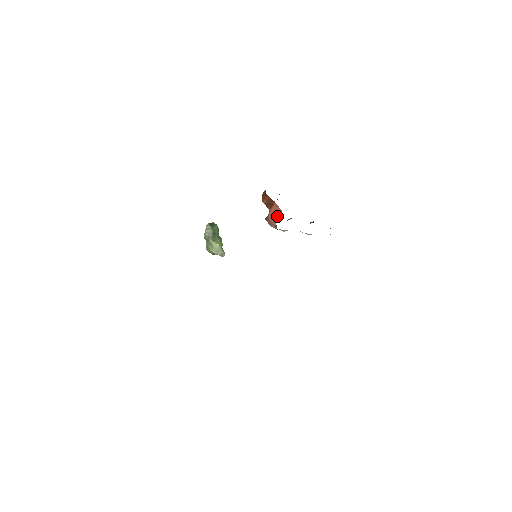
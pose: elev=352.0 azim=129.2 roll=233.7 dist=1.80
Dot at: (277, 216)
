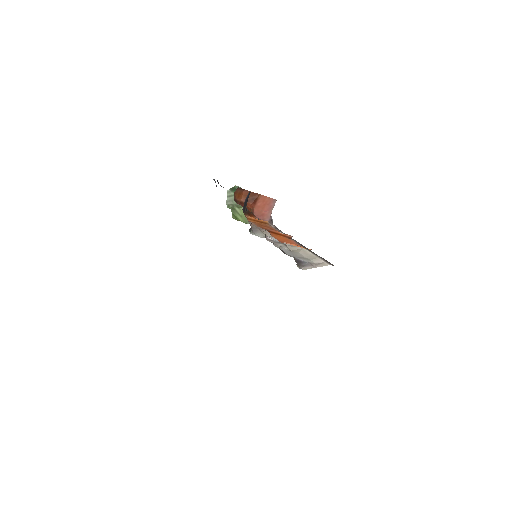
Dot at: (269, 209)
